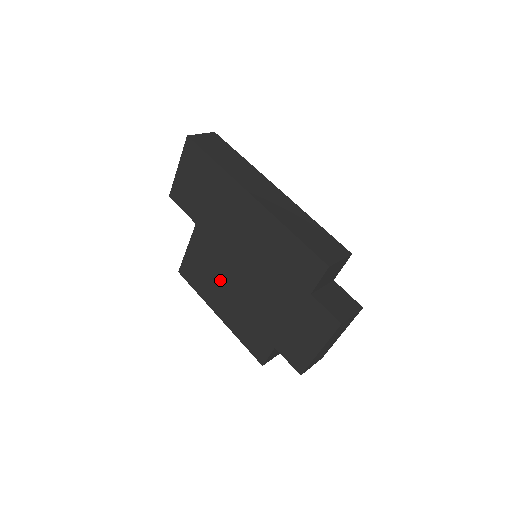
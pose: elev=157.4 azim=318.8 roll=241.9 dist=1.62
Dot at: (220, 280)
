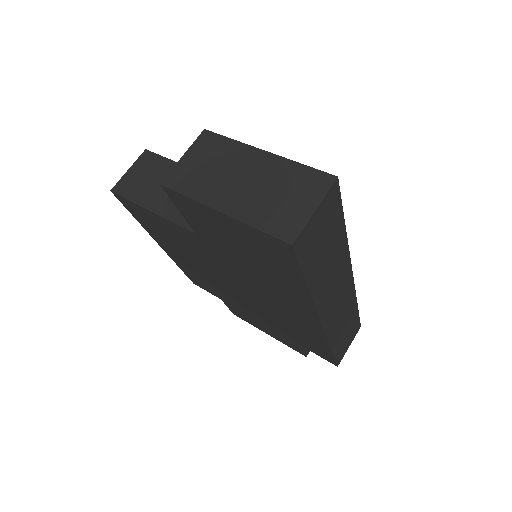
Dot at: (191, 257)
